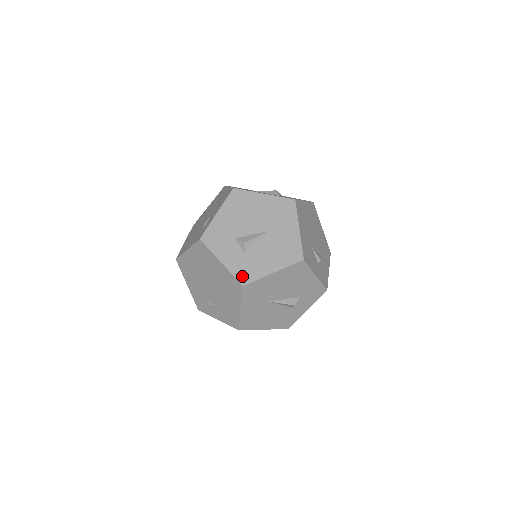
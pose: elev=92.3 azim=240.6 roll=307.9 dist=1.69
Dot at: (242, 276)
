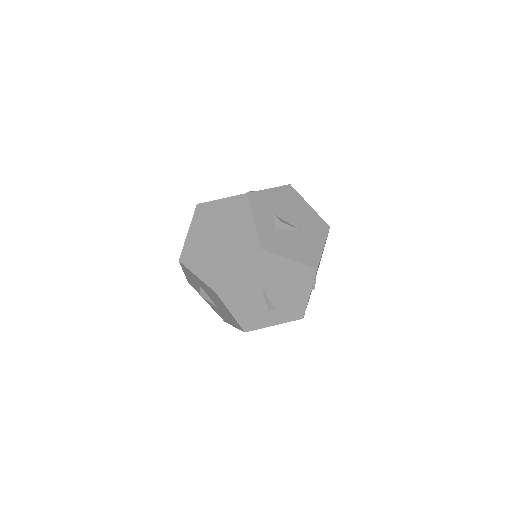
Dot at: (265, 242)
